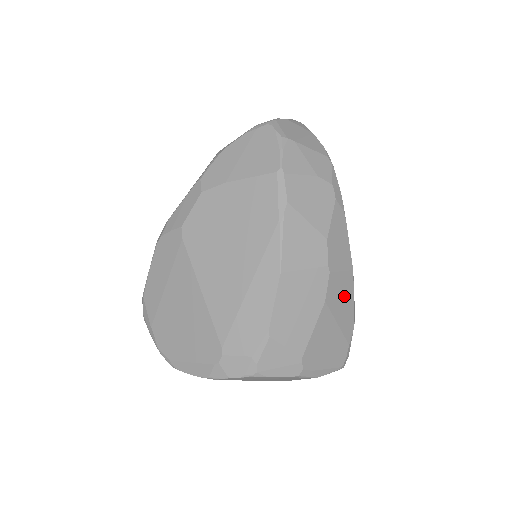
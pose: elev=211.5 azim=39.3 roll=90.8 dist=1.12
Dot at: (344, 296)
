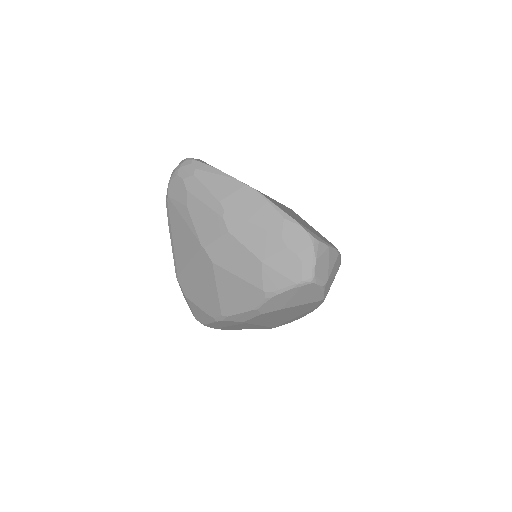
Dot at: occluded
